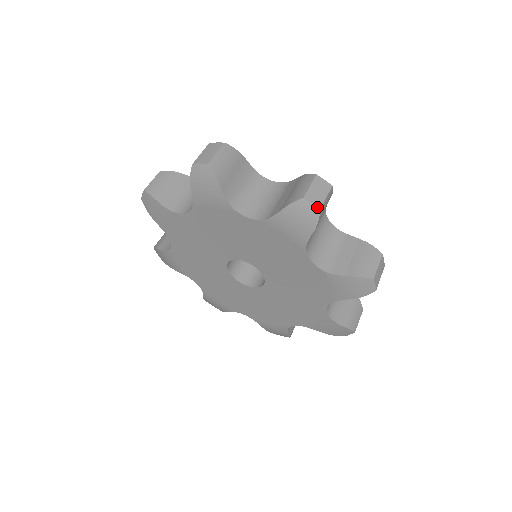
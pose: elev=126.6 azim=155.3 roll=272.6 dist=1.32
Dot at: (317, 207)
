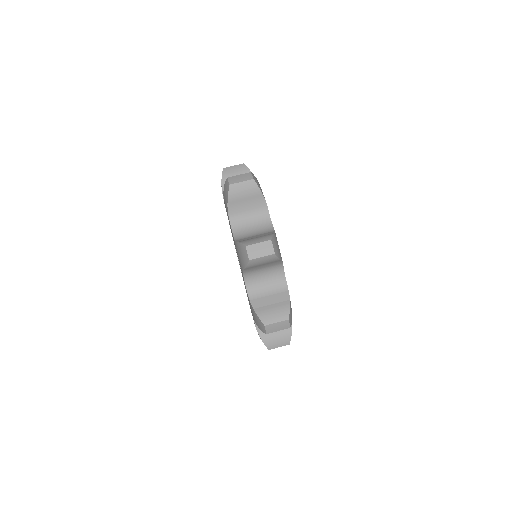
Dot at: (249, 257)
